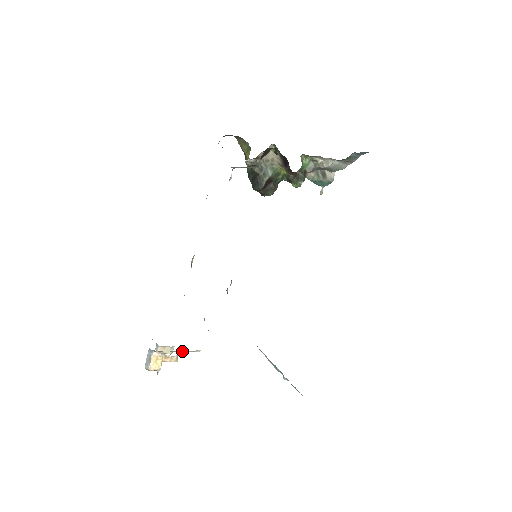
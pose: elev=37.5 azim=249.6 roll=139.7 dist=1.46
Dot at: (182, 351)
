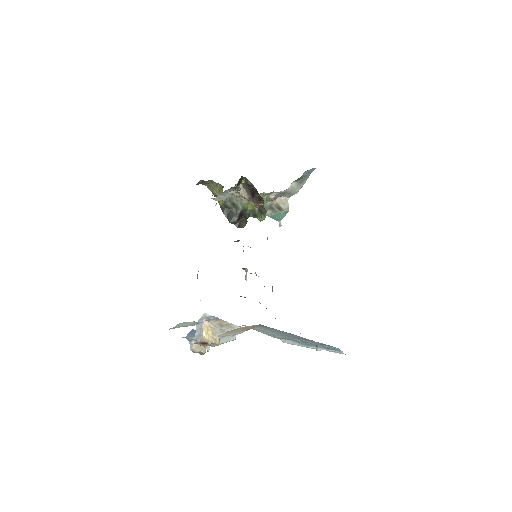
Dot at: (220, 339)
